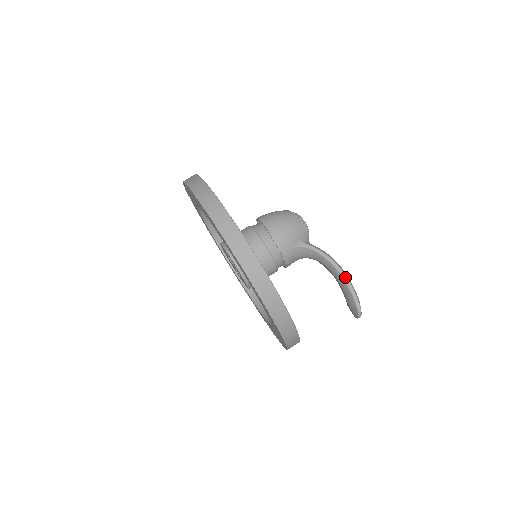
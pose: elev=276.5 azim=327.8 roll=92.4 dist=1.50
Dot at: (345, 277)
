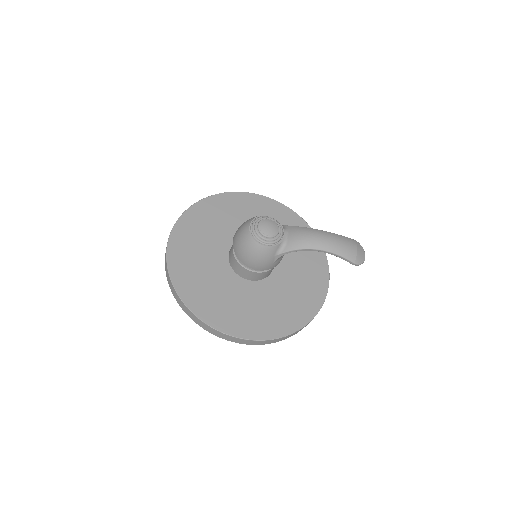
Dot at: (331, 253)
